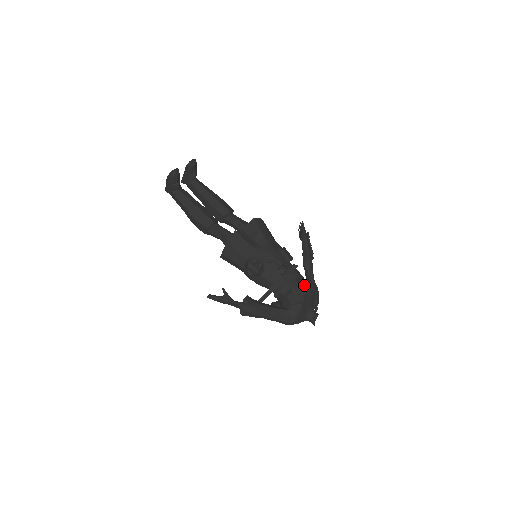
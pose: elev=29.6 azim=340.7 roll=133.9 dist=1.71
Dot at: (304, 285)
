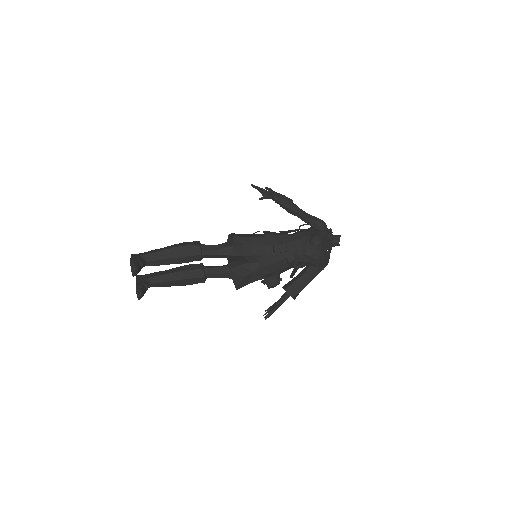
Dot at: (316, 253)
